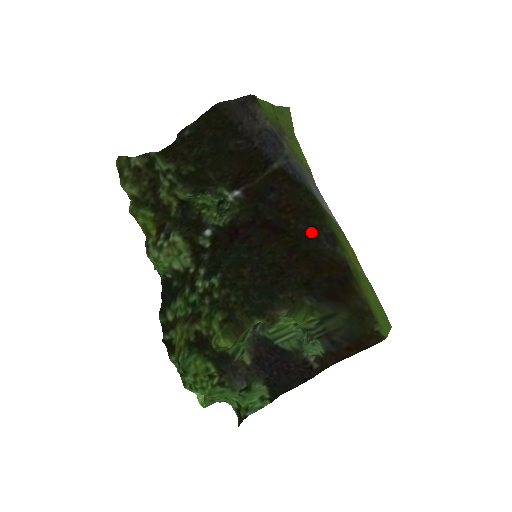
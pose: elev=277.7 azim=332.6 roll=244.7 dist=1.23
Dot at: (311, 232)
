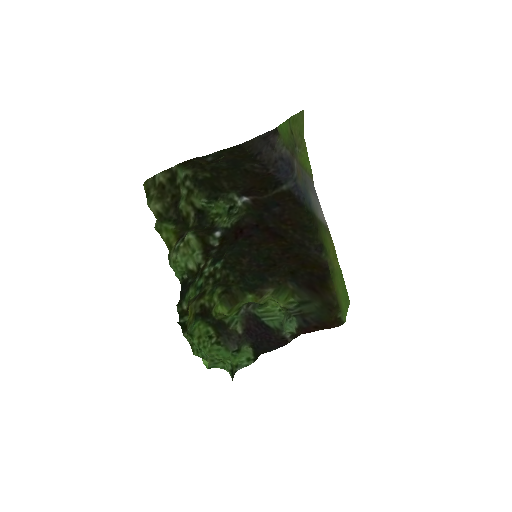
Dot at: (304, 242)
